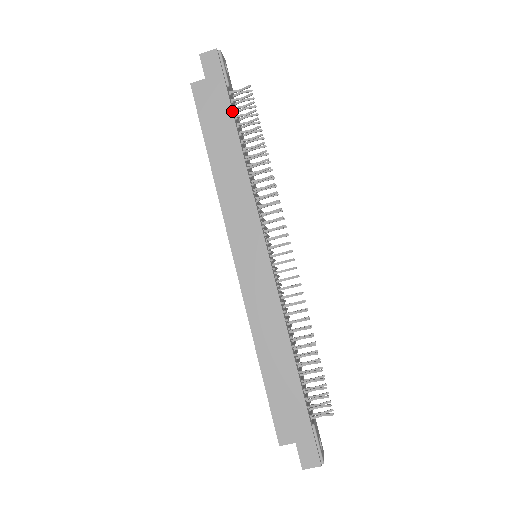
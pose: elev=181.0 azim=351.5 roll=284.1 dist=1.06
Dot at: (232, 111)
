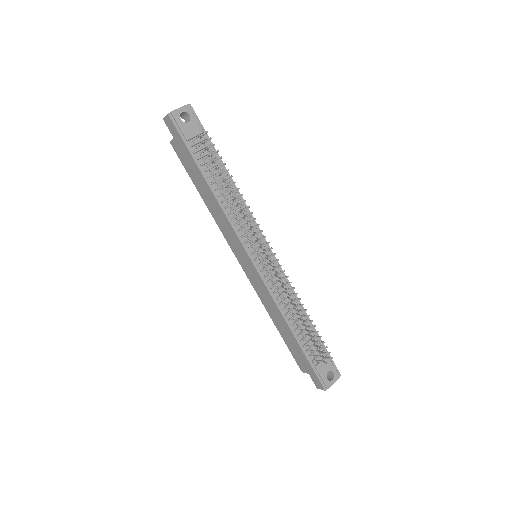
Dot at: (195, 162)
